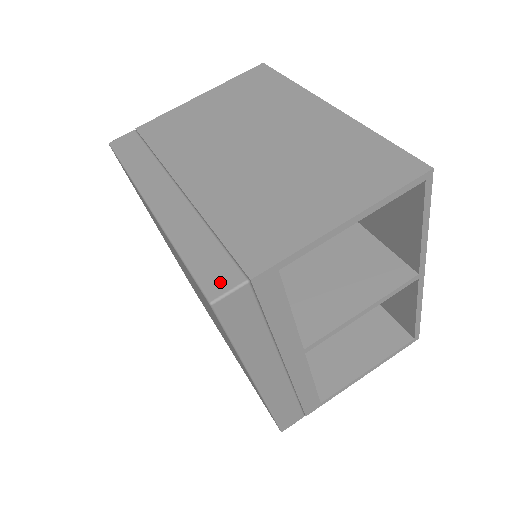
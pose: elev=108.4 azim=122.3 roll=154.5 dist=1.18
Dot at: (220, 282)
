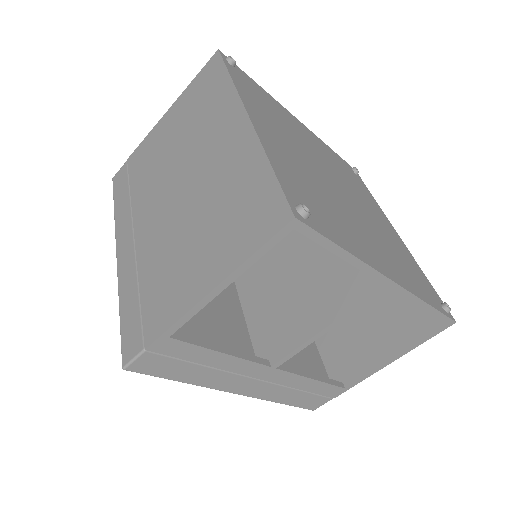
Dot at: (130, 348)
